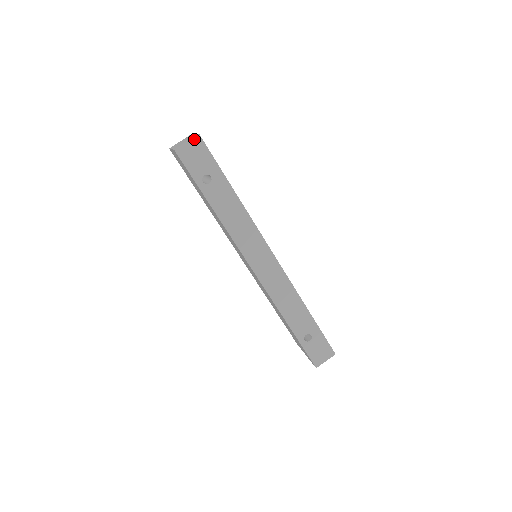
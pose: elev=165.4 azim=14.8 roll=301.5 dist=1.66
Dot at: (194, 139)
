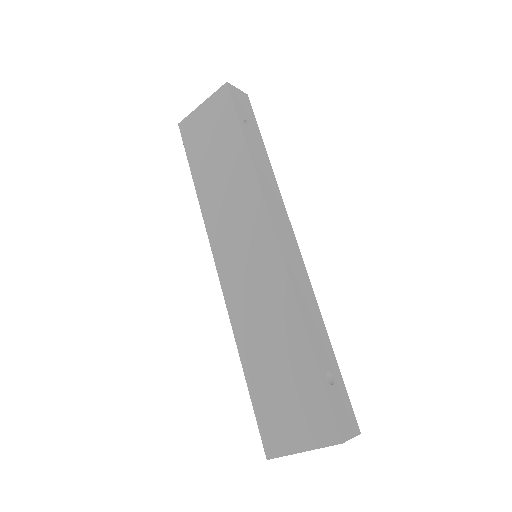
Dot at: (243, 93)
